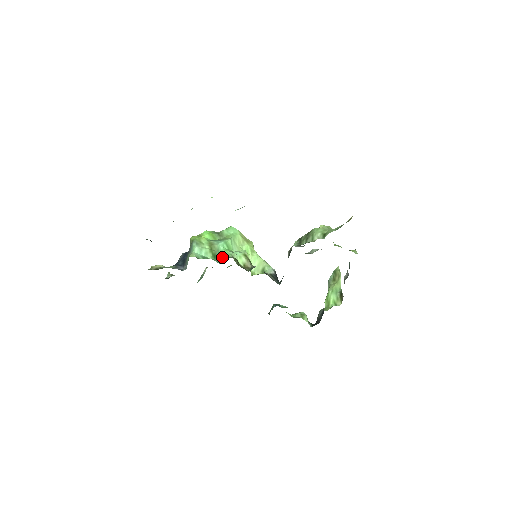
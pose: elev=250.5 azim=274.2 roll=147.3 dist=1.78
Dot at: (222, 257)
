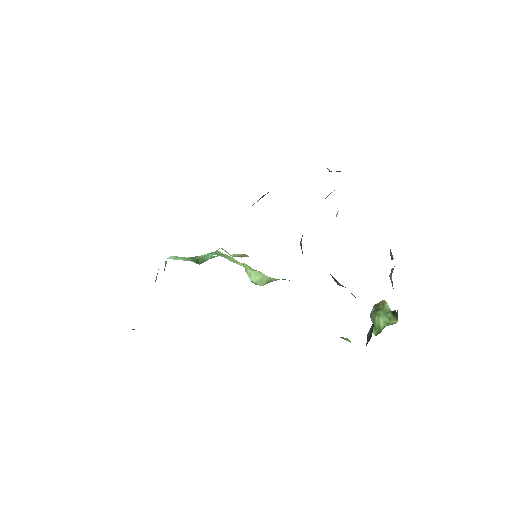
Dot at: (207, 258)
